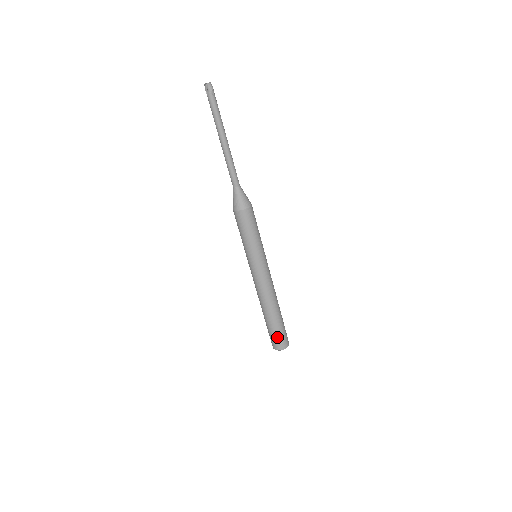
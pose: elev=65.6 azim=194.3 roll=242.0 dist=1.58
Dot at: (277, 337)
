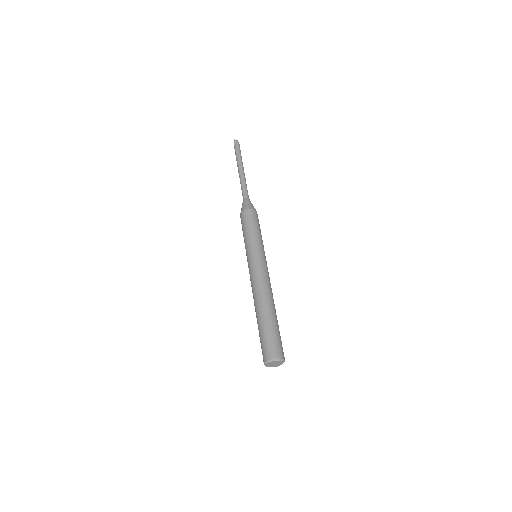
Dot at: (273, 339)
